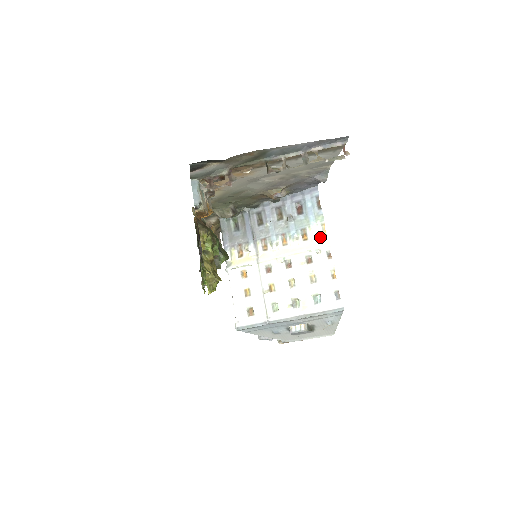
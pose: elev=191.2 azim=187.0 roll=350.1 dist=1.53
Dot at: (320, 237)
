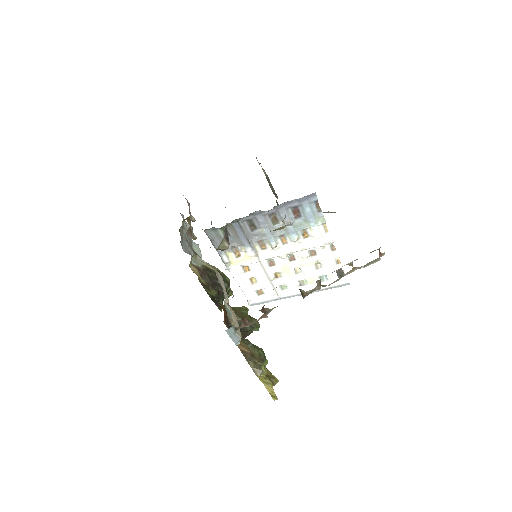
Dot at: (322, 235)
